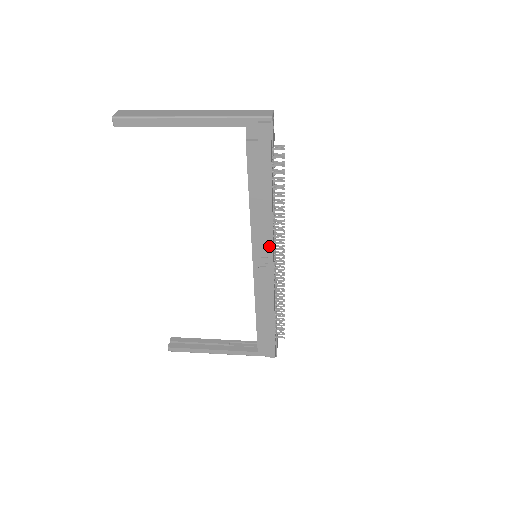
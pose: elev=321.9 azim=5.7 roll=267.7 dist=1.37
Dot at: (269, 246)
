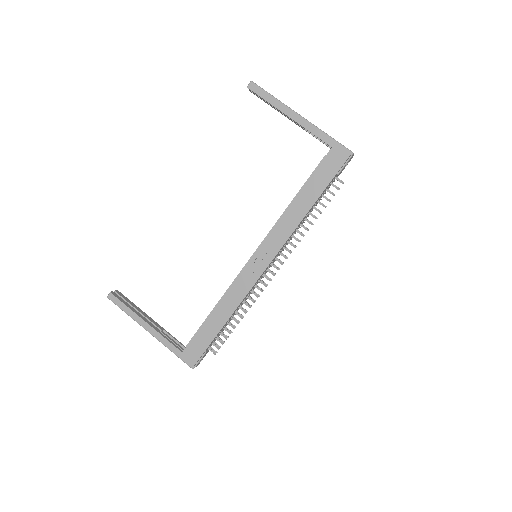
Dot at: (276, 249)
